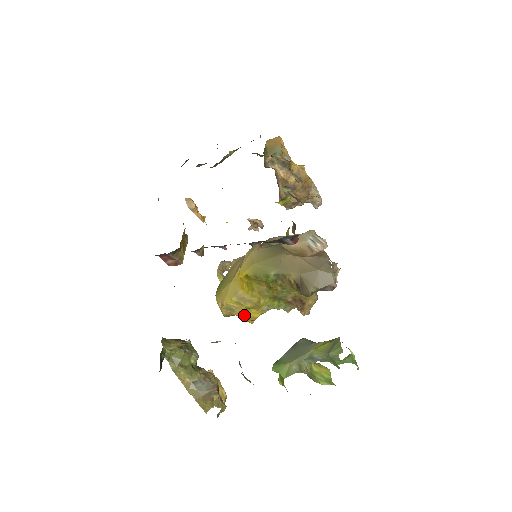
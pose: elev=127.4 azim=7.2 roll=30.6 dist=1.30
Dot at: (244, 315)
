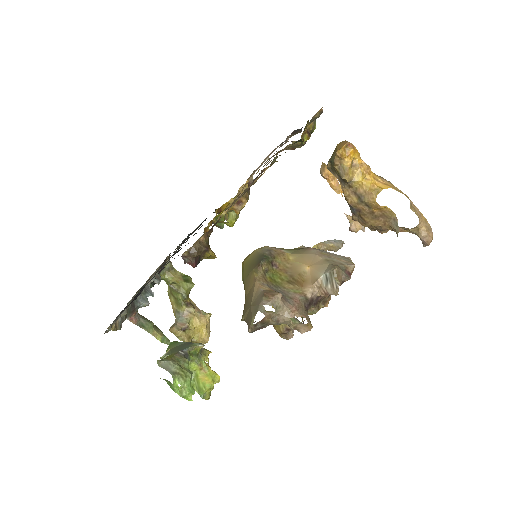
Dot at: occluded
